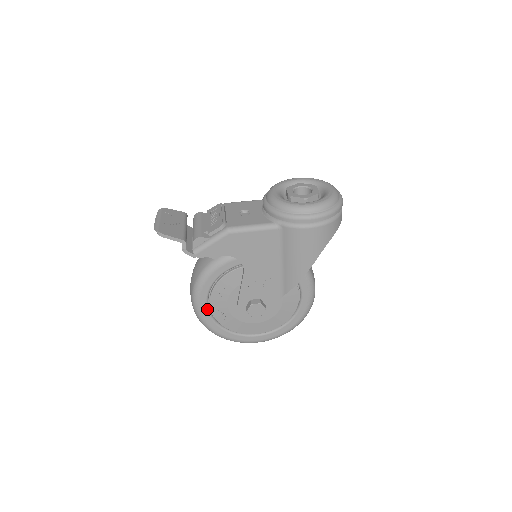
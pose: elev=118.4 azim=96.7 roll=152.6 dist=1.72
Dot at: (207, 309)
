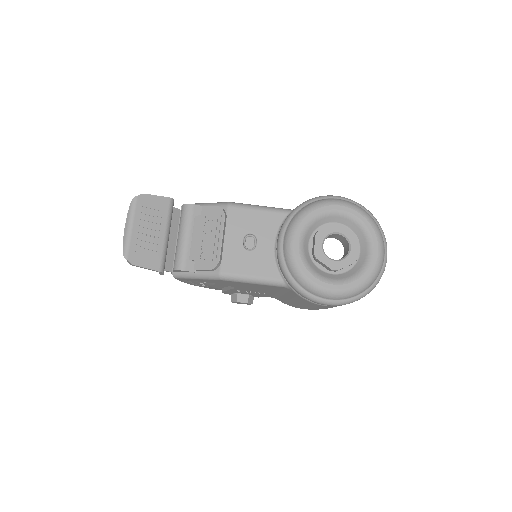
Dot at: (187, 281)
